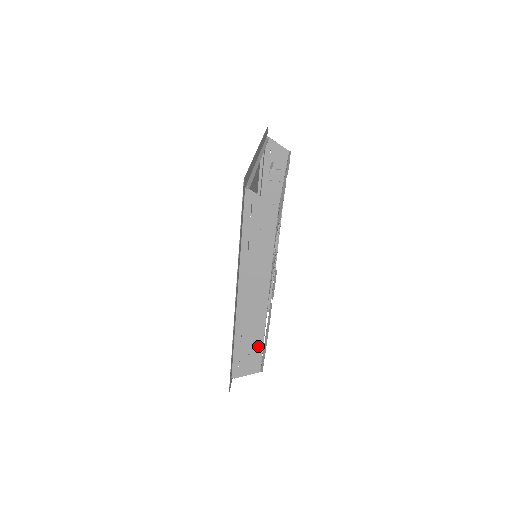
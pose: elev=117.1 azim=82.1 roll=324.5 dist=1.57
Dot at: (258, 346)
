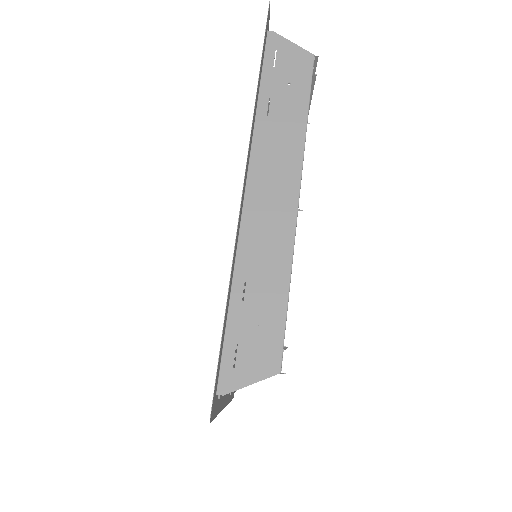
Dot at: (278, 304)
